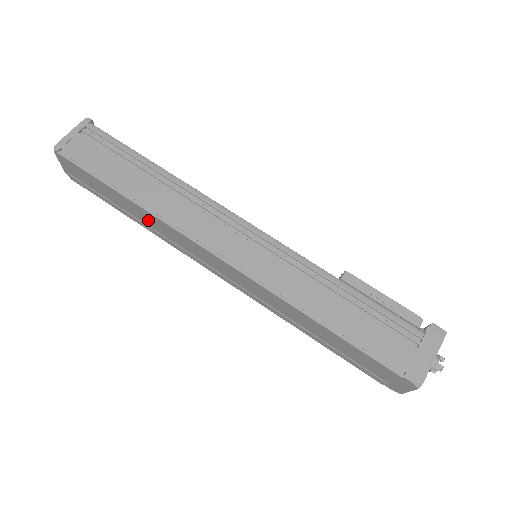
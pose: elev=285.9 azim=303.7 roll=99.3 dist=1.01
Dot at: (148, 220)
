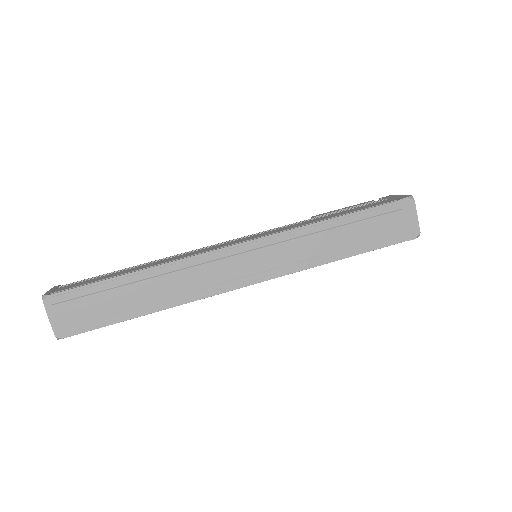
Dot at: (161, 286)
